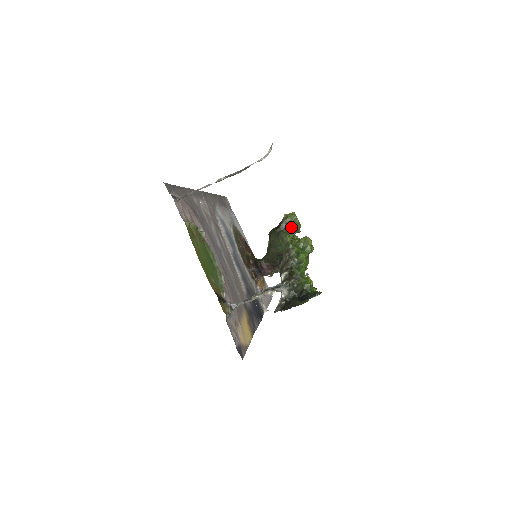
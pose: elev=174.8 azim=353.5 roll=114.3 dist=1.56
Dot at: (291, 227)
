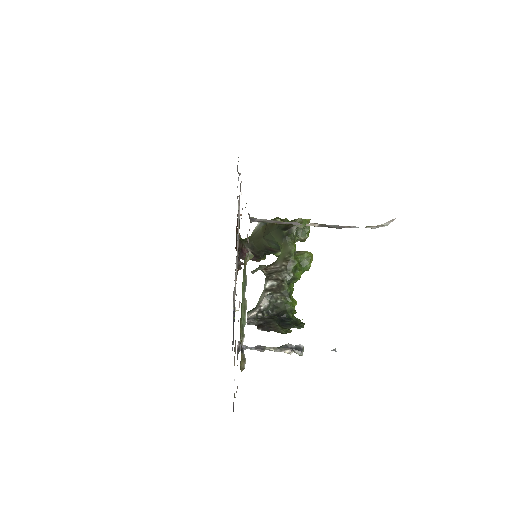
Dot at: (299, 234)
